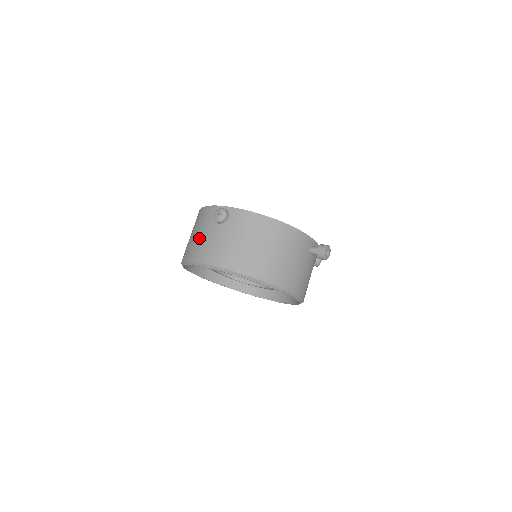
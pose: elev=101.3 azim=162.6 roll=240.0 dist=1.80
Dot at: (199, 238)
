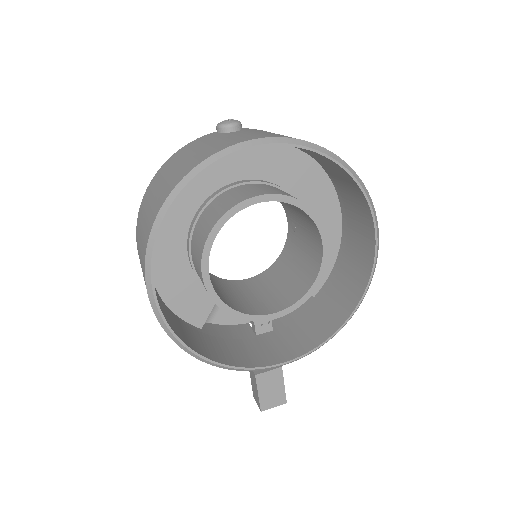
Dot at: (204, 147)
